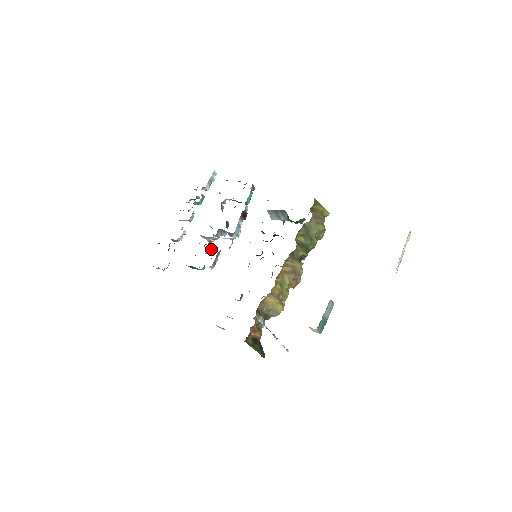
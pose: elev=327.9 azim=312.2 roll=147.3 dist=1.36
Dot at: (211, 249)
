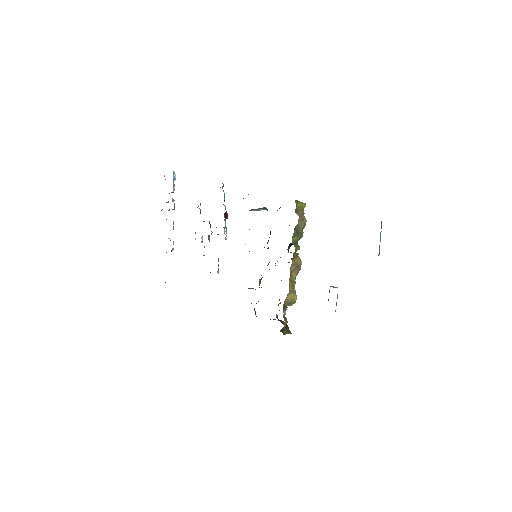
Dot at: occluded
